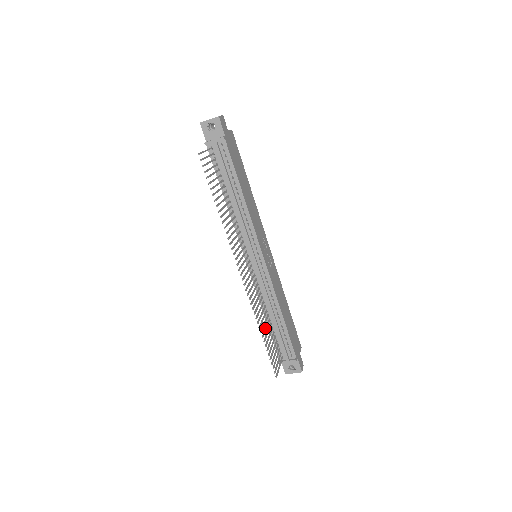
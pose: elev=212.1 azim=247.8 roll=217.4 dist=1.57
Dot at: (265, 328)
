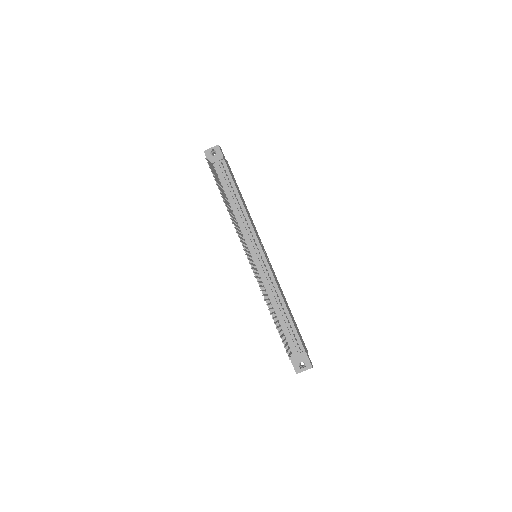
Dot at: (272, 312)
